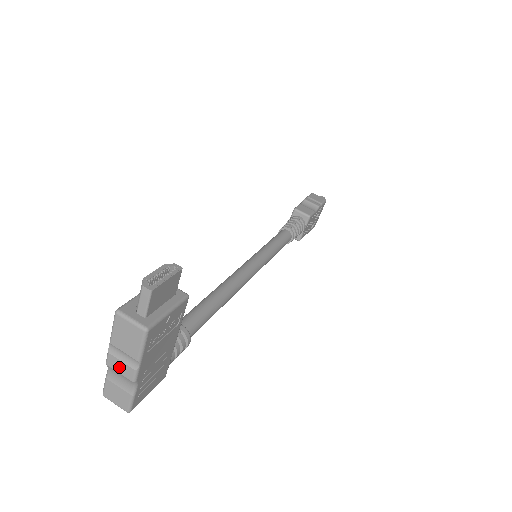
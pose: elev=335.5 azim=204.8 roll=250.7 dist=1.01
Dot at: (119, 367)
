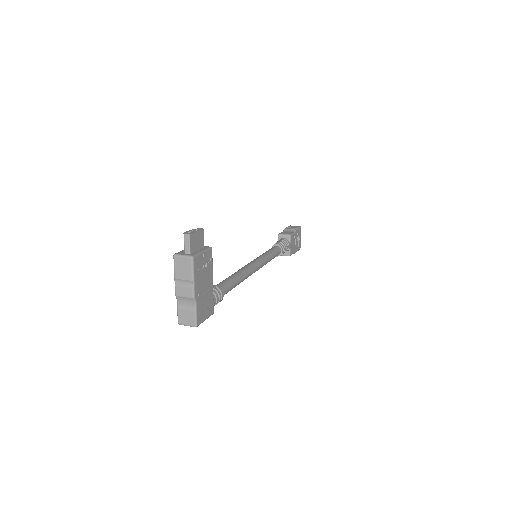
Dot at: (183, 292)
